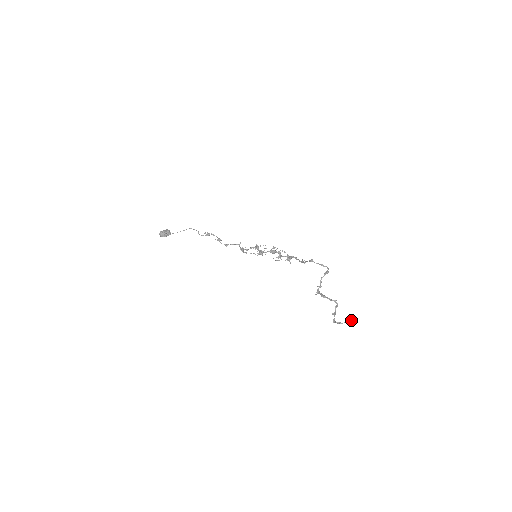
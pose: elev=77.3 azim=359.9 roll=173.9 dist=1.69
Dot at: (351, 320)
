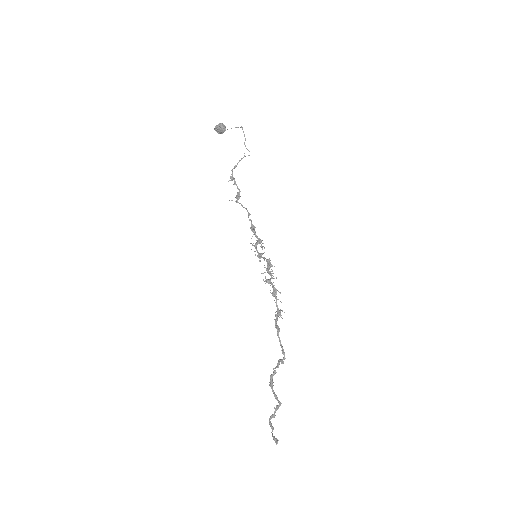
Dot at: (273, 439)
